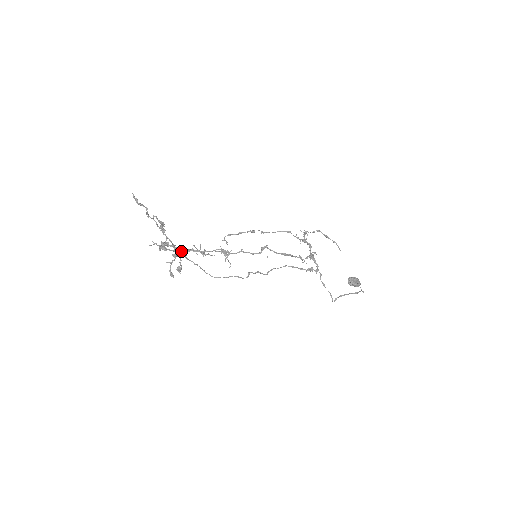
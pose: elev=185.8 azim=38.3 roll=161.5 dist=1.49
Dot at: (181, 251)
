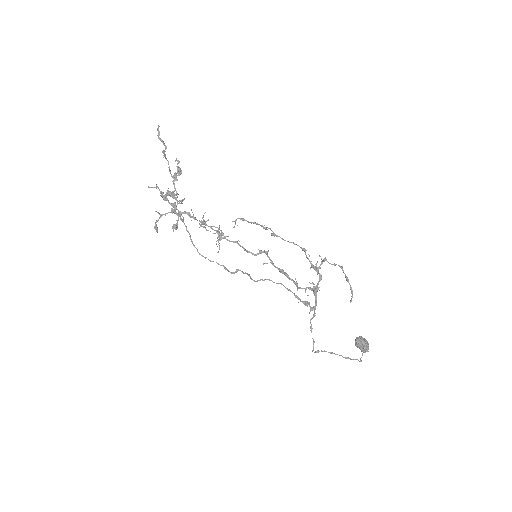
Dot at: (177, 209)
